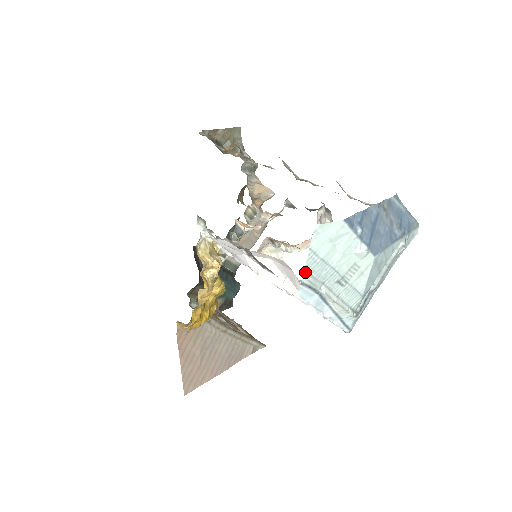
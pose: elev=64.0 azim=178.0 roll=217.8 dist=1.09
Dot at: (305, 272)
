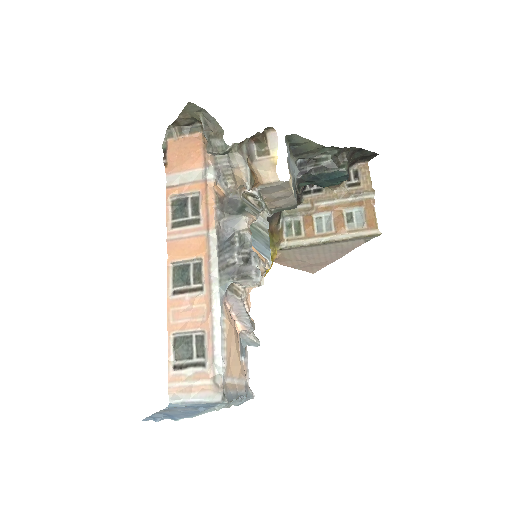
Dot at: occluded
